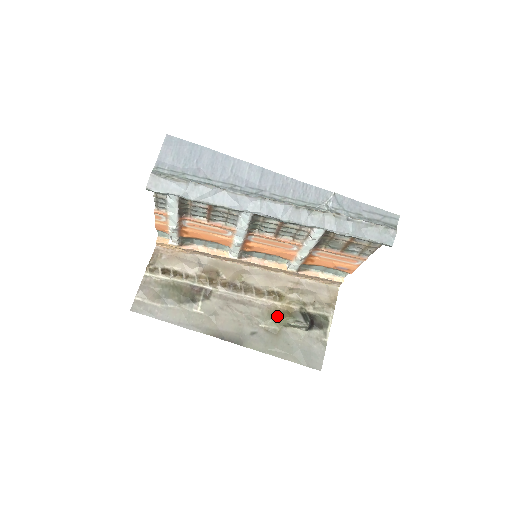
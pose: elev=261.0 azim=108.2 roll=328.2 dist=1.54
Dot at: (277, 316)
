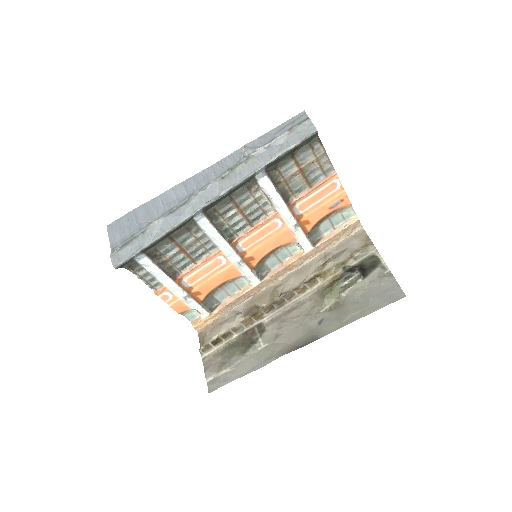
Dot at: (327, 291)
